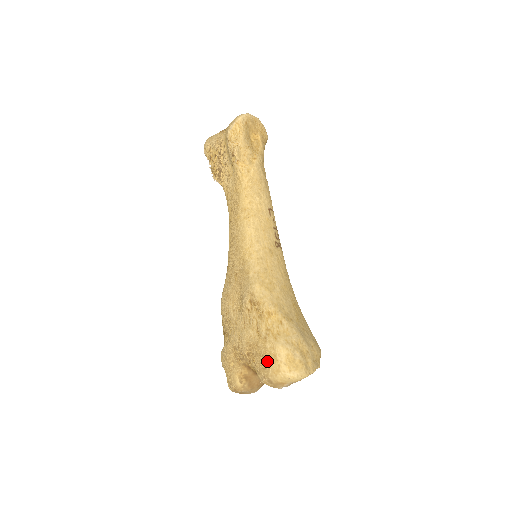
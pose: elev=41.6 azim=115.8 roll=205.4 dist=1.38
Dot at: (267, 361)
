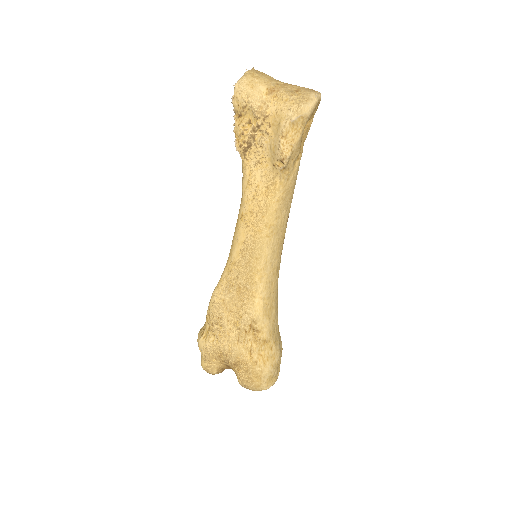
Dot at: (252, 379)
